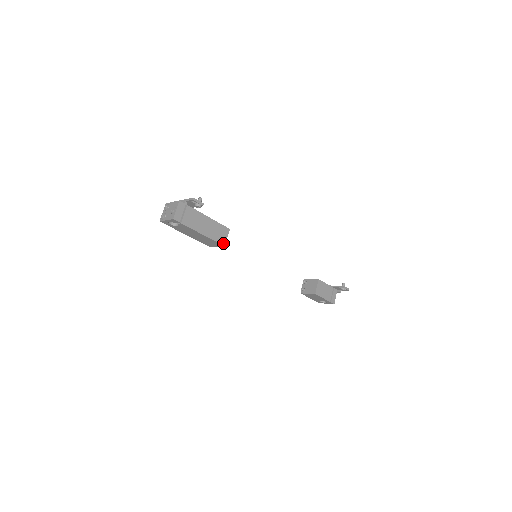
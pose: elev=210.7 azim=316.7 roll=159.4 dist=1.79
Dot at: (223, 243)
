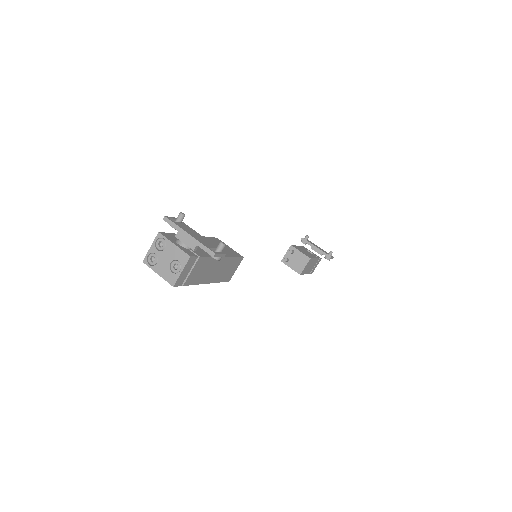
Dot at: (229, 278)
